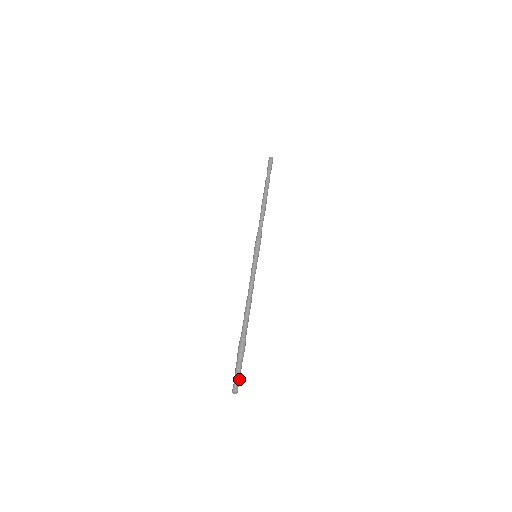
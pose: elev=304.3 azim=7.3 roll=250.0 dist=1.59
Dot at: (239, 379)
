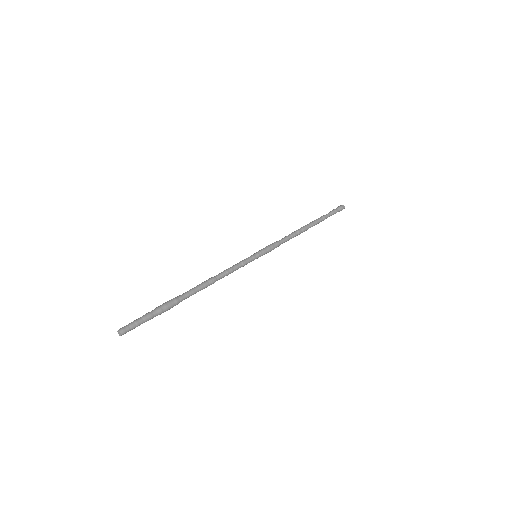
Dot at: (135, 324)
